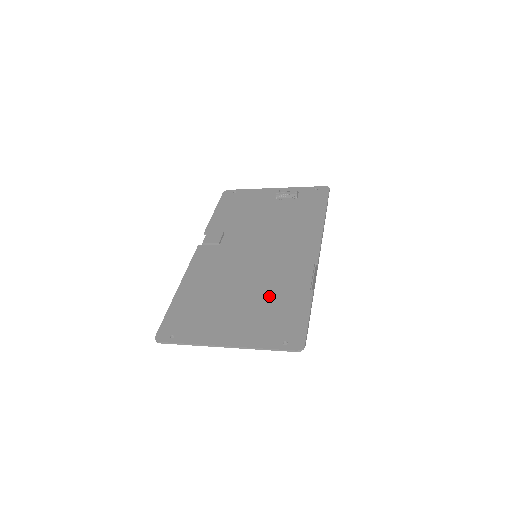
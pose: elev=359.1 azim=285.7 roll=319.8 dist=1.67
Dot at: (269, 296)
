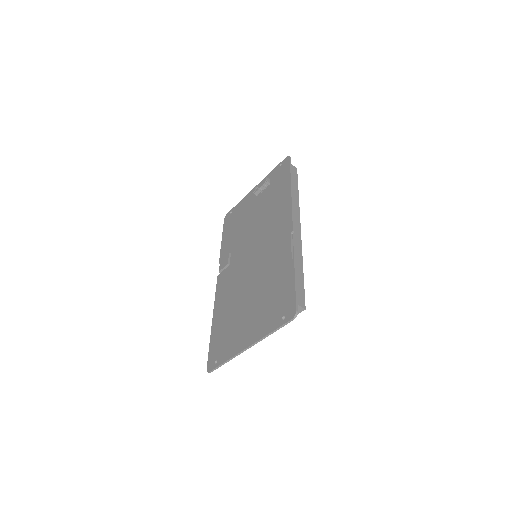
Dot at: (266, 285)
